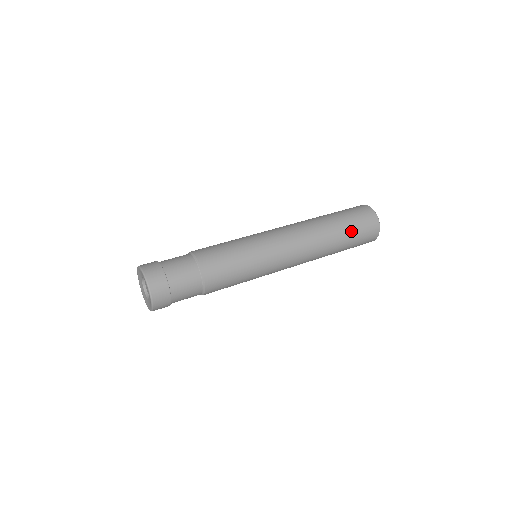
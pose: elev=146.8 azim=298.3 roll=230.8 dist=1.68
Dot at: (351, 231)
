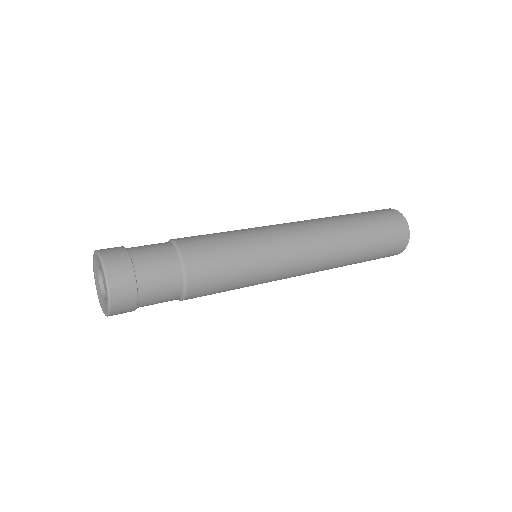
Dot at: (371, 222)
